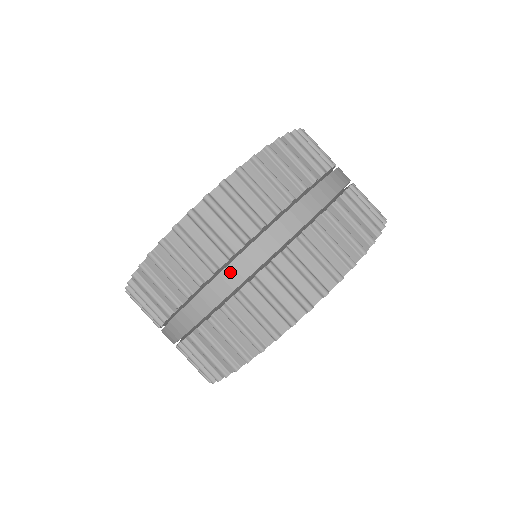
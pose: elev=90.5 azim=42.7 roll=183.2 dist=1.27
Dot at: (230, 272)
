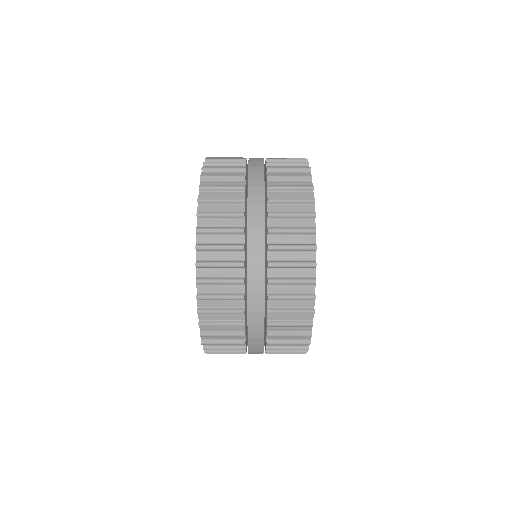
Dot at: (252, 181)
